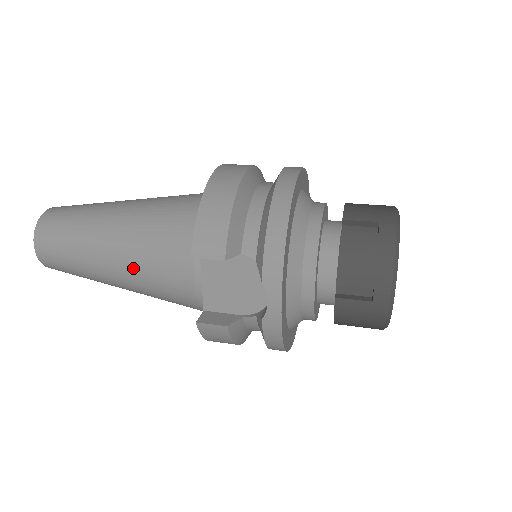
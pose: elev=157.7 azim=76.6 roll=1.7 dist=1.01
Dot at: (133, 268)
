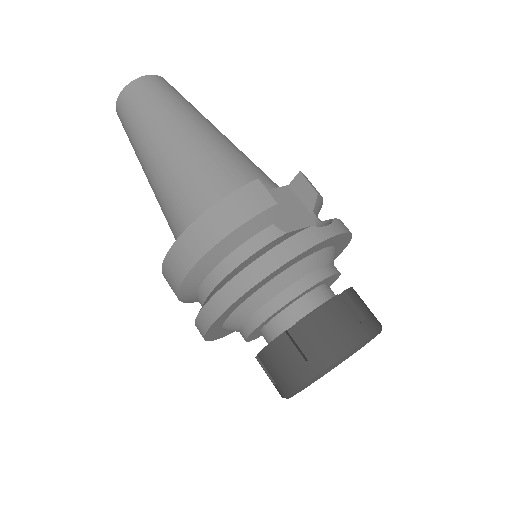
Dot at: occluded
